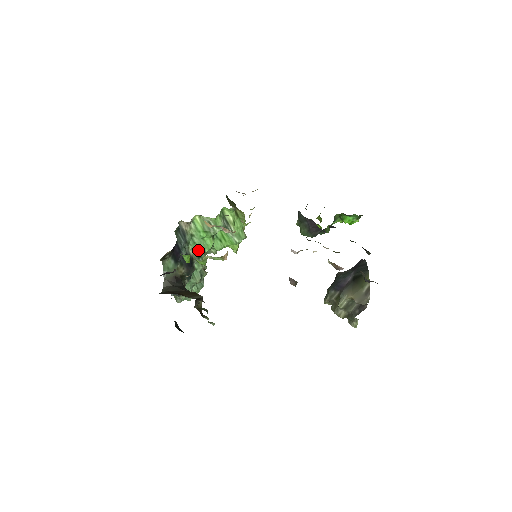
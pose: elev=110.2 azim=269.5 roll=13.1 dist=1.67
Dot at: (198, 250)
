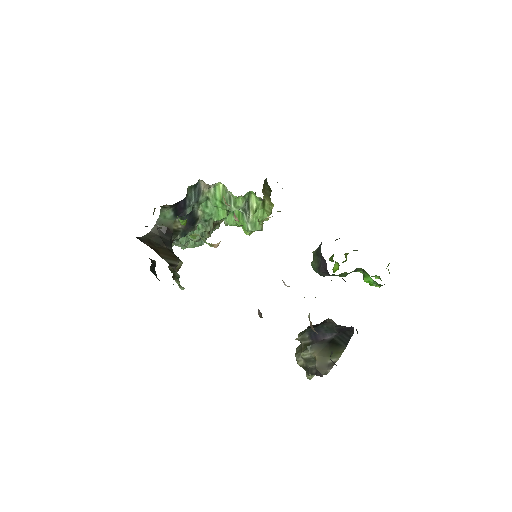
Dot at: (208, 214)
